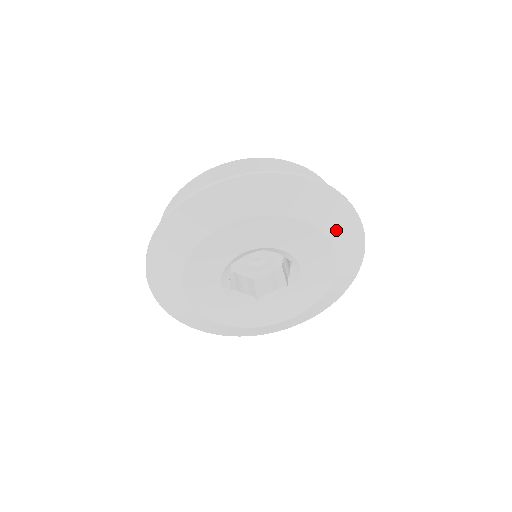
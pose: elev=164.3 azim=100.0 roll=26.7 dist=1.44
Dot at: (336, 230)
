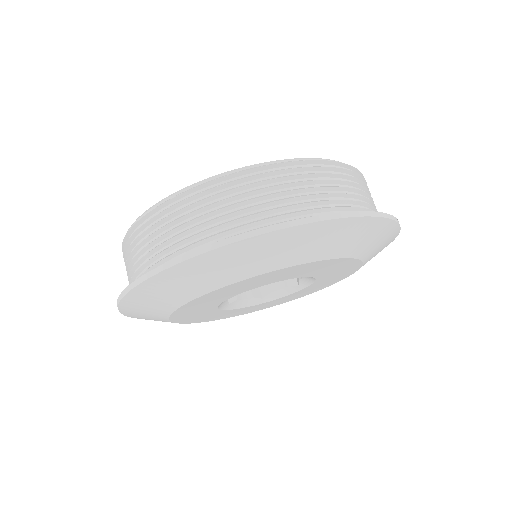
Dot at: (366, 247)
